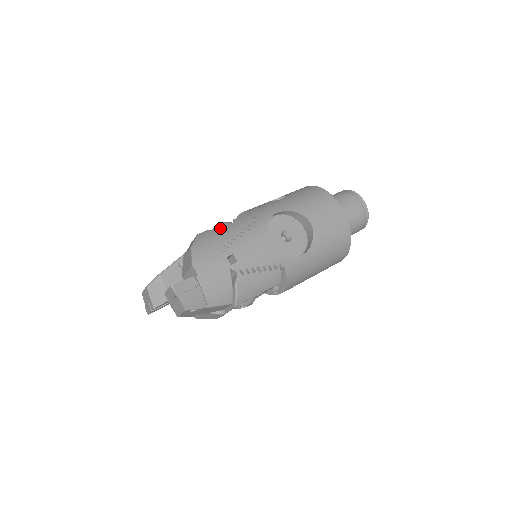
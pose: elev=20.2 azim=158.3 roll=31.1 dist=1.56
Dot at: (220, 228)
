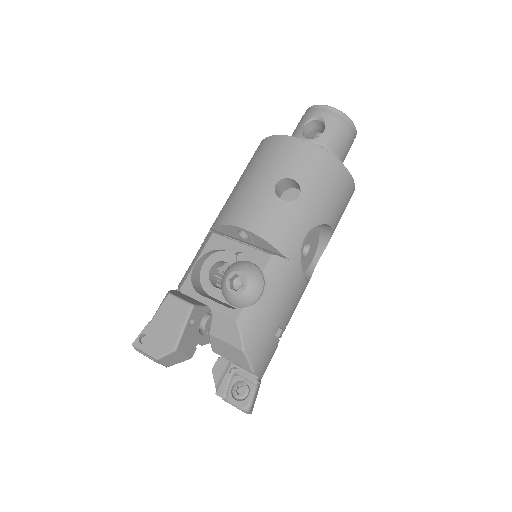
Dot at: (254, 295)
